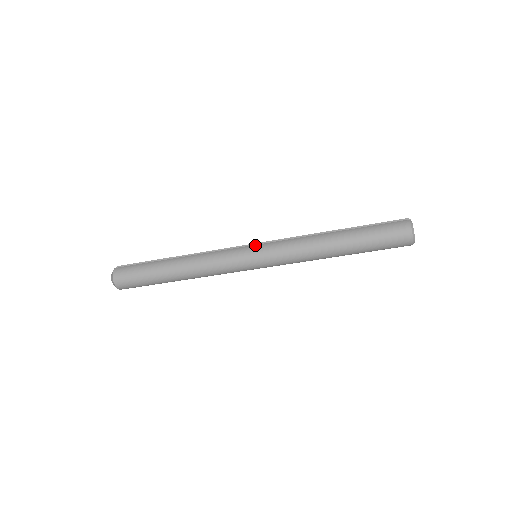
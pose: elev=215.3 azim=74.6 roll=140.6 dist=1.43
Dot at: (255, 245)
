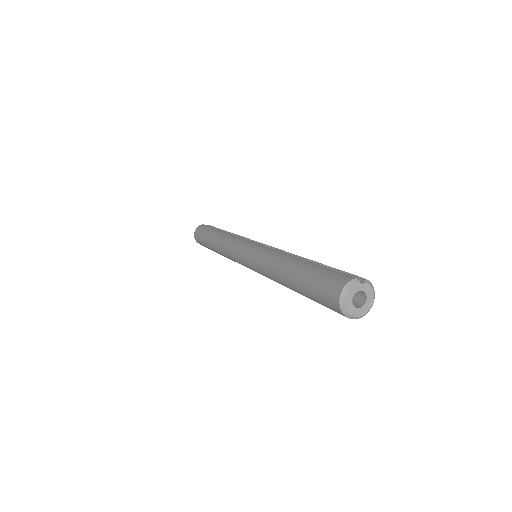
Dot at: (254, 242)
